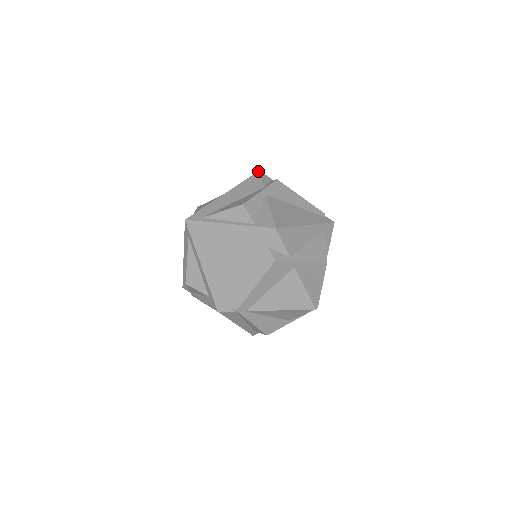
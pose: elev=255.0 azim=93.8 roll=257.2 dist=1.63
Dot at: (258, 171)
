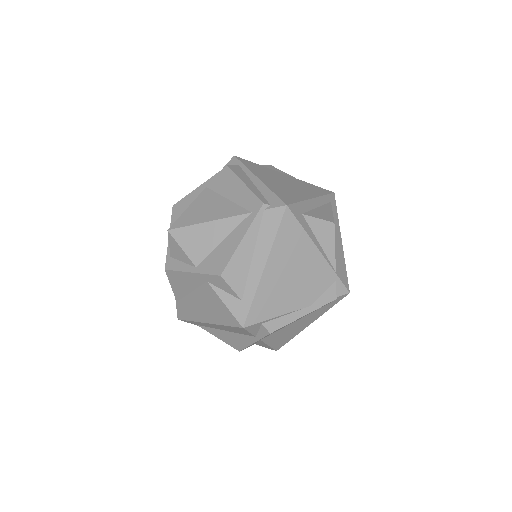
Dot at: occluded
